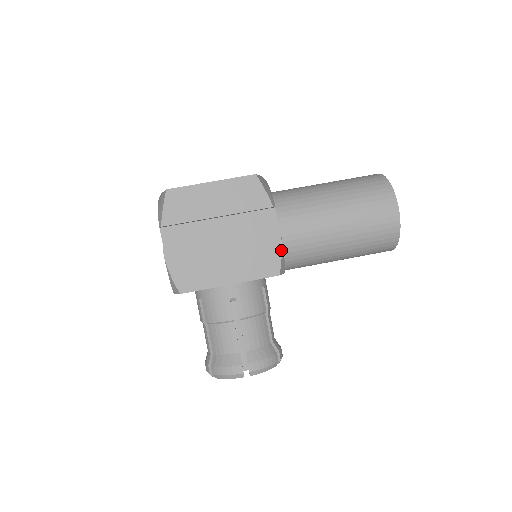
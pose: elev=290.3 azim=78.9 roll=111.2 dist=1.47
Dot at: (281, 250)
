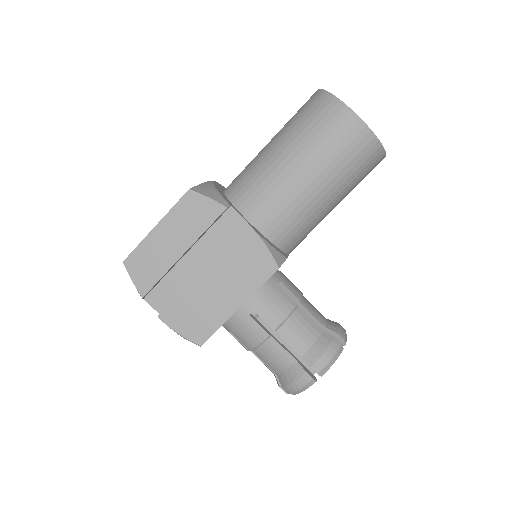
Dot at: (263, 243)
